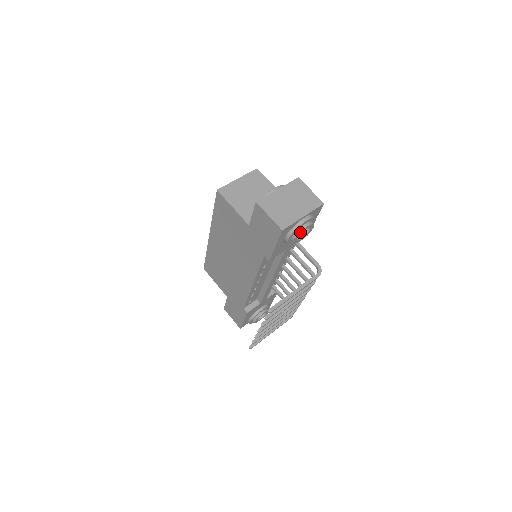
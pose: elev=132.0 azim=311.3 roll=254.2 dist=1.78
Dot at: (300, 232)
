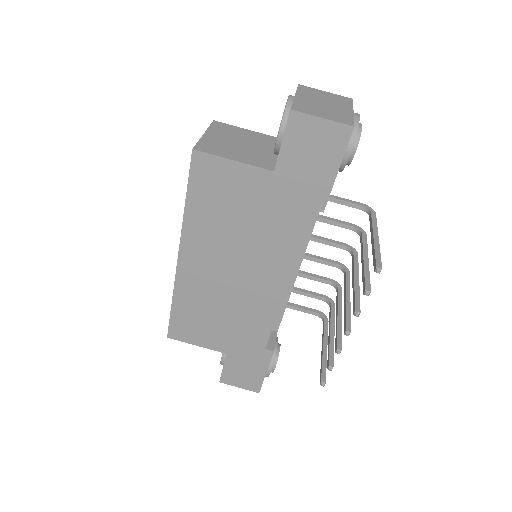
Dot at: (360, 135)
